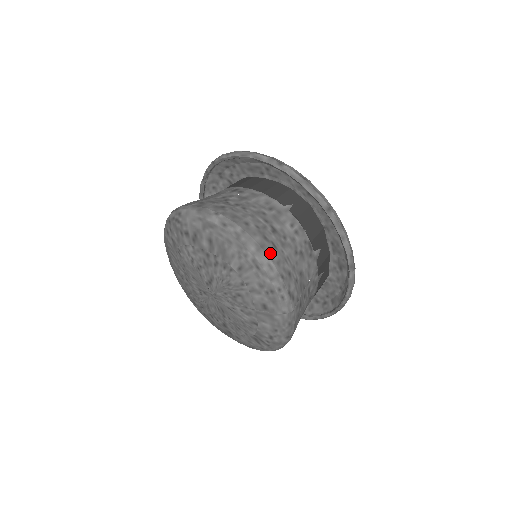
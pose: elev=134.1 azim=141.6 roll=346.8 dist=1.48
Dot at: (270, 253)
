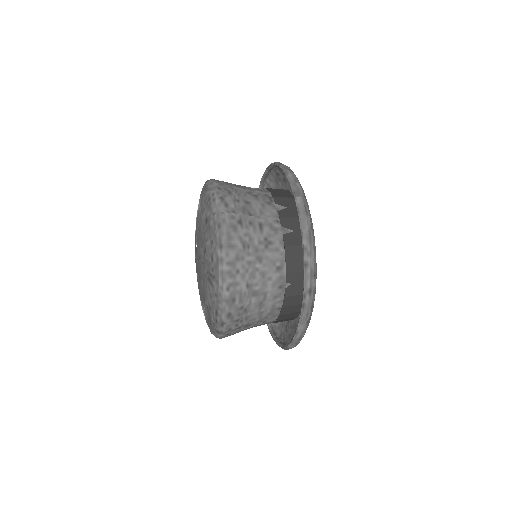
Dot at: (219, 182)
